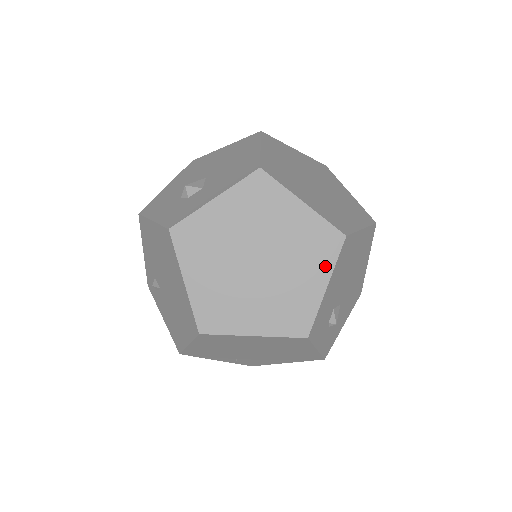
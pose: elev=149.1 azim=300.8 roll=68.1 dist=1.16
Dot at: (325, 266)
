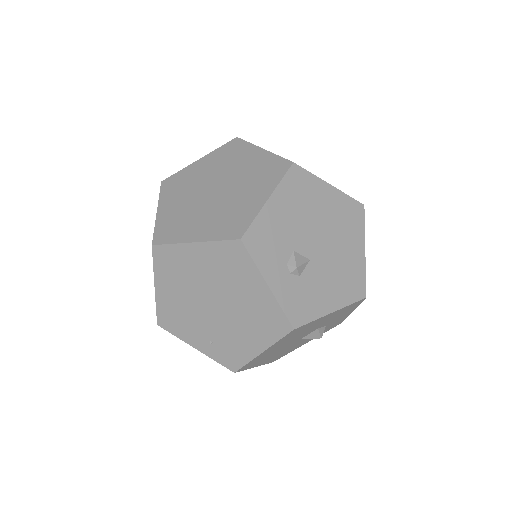
Dot at: (270, 185)
